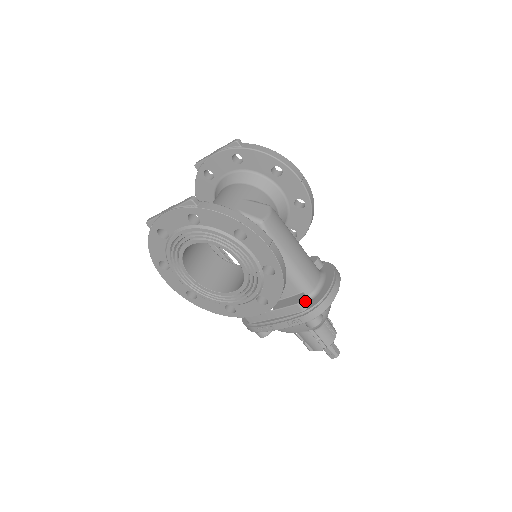
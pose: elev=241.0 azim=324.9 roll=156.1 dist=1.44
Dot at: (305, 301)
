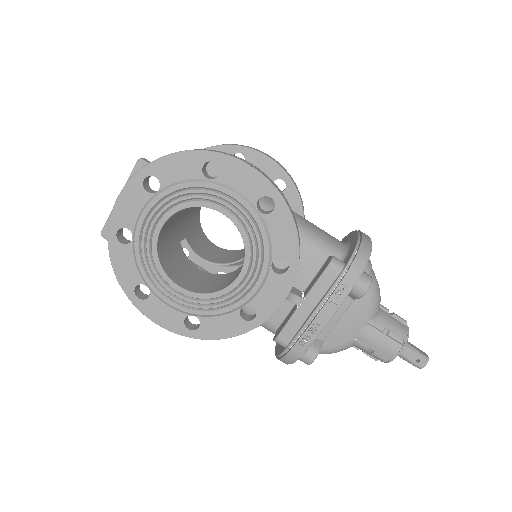
Dot at: (337, 259)
